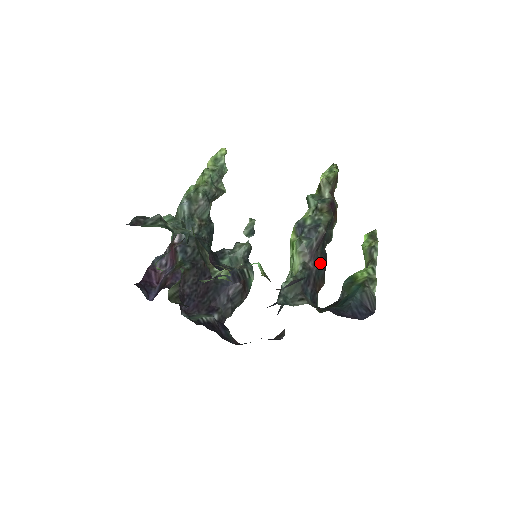
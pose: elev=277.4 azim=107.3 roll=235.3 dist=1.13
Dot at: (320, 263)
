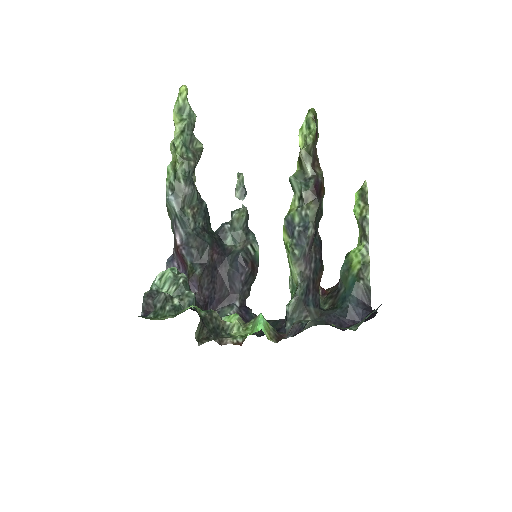
Dot at: (316, 261)
